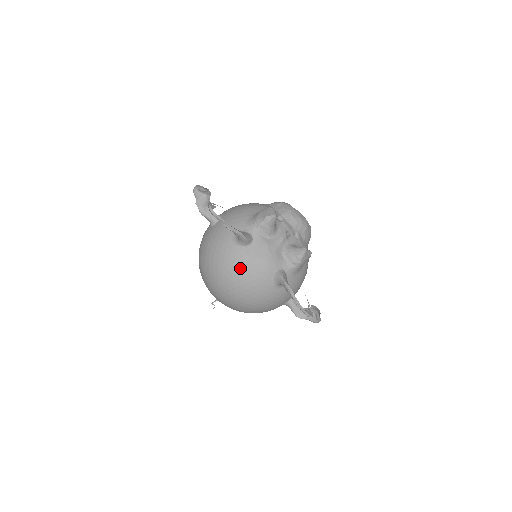
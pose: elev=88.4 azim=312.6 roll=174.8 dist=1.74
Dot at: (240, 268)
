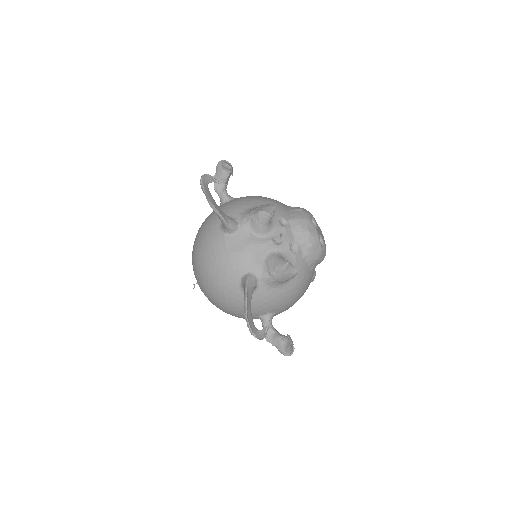
Dot at: (213, 254)
